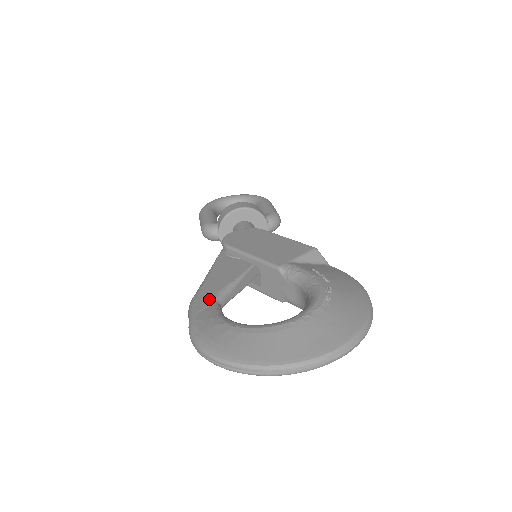
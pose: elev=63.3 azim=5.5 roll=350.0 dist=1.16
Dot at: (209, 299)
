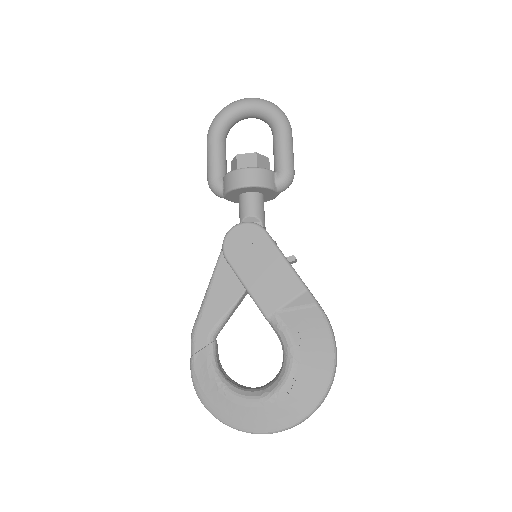
Dot at: (206, 336)
